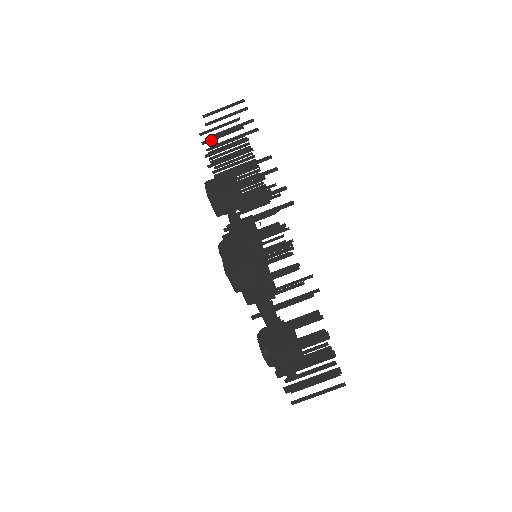
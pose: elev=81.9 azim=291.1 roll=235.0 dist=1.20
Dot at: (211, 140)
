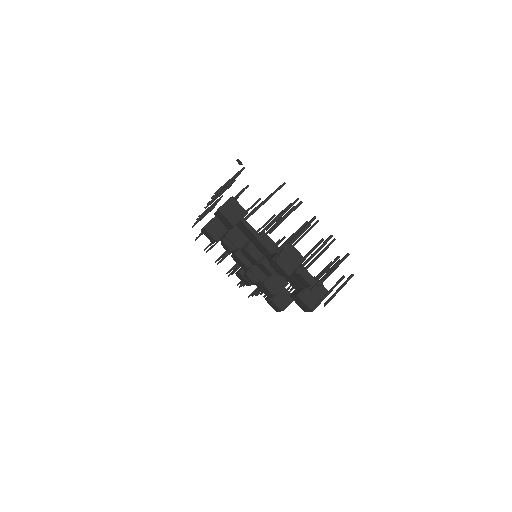
Dot at: (202, 233)
